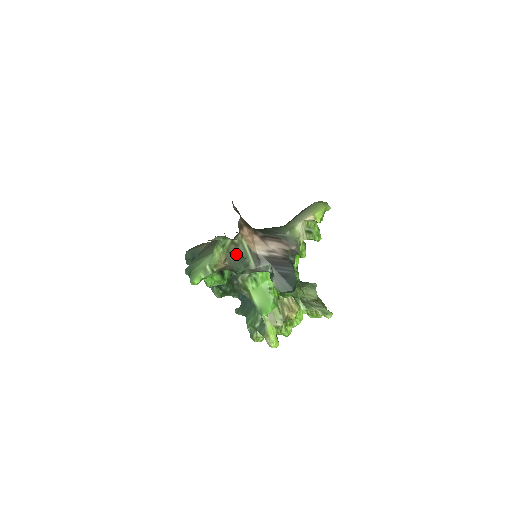
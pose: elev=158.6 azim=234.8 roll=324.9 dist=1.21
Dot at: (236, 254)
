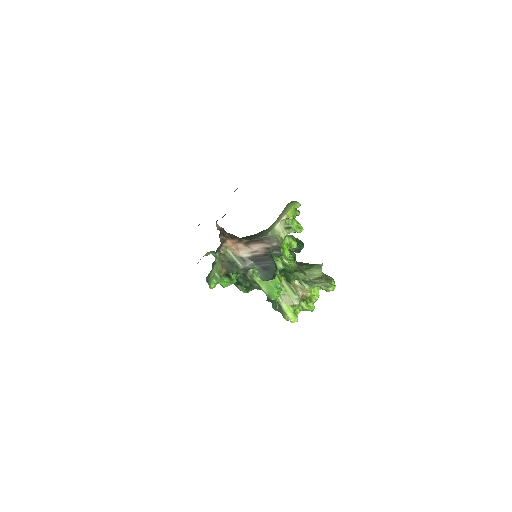
Dot at: (227, 261)
